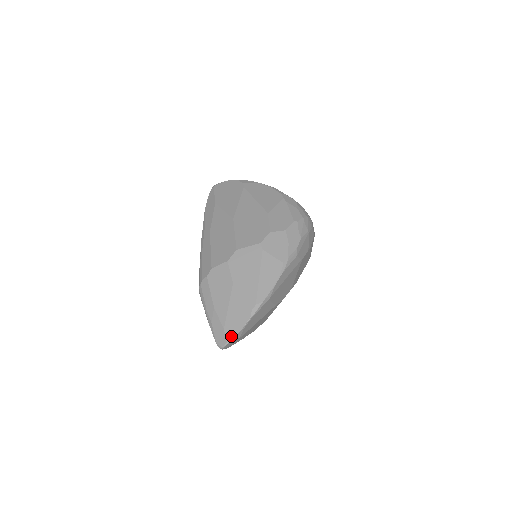
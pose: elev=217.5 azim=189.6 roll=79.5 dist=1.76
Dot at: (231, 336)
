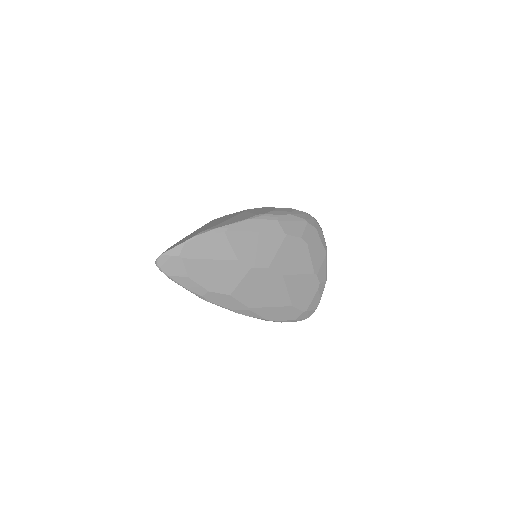
Dot at: (170, 249)
